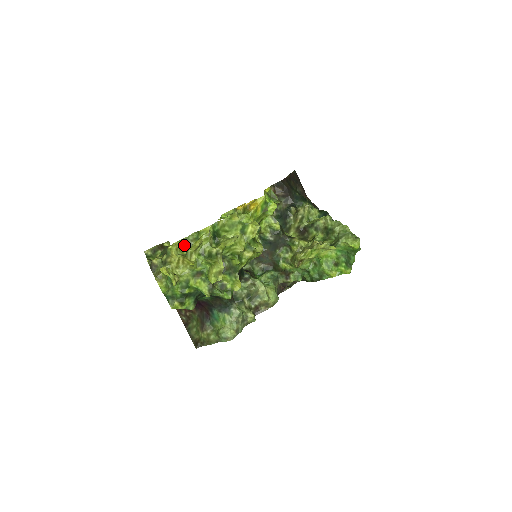
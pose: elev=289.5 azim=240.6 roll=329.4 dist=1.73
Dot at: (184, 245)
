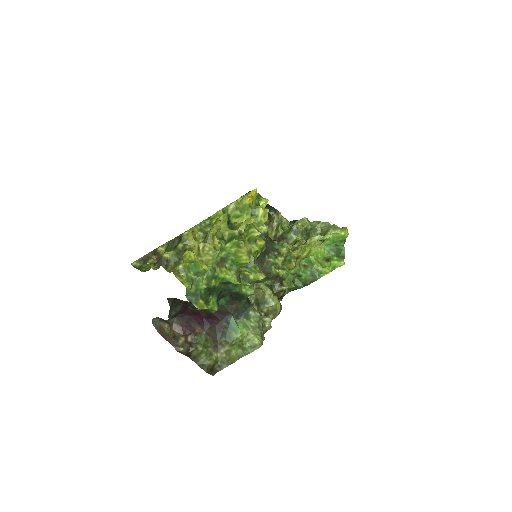
Dot at: (197, 233)
